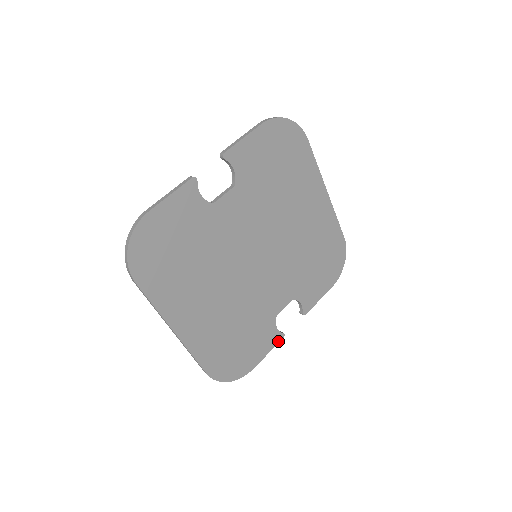
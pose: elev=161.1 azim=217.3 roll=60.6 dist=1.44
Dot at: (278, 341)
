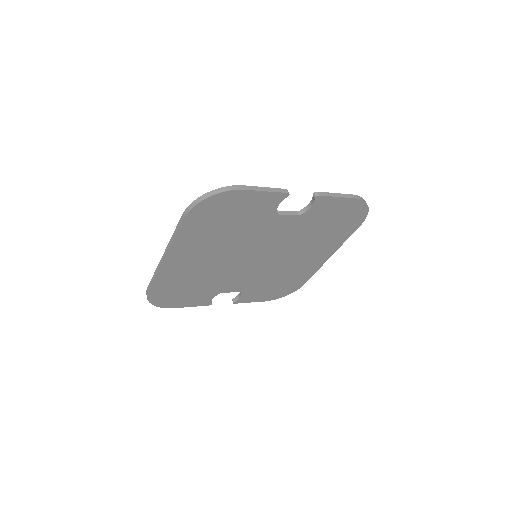
Dot at: (204, 305)
